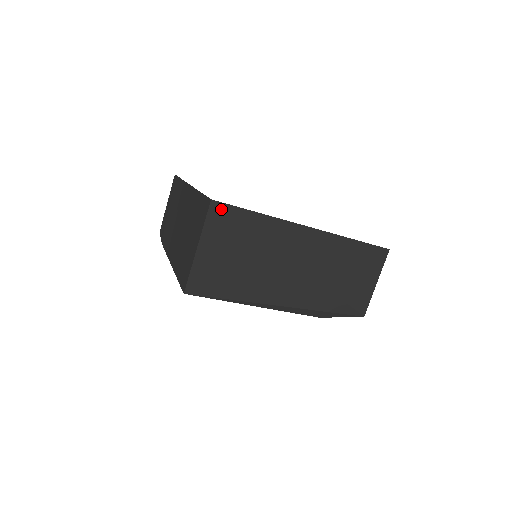
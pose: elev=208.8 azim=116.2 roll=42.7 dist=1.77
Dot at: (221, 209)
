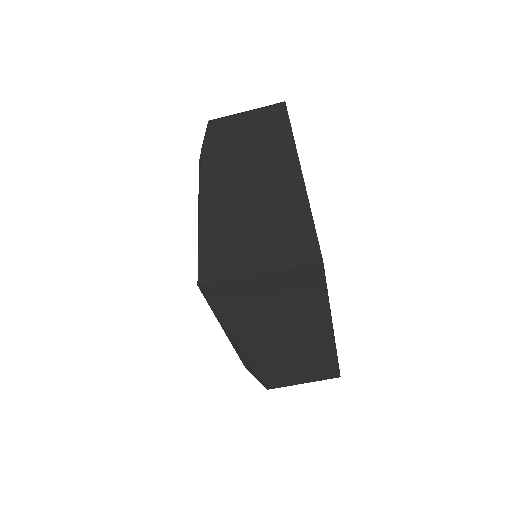
Dot at: (316, 272)
